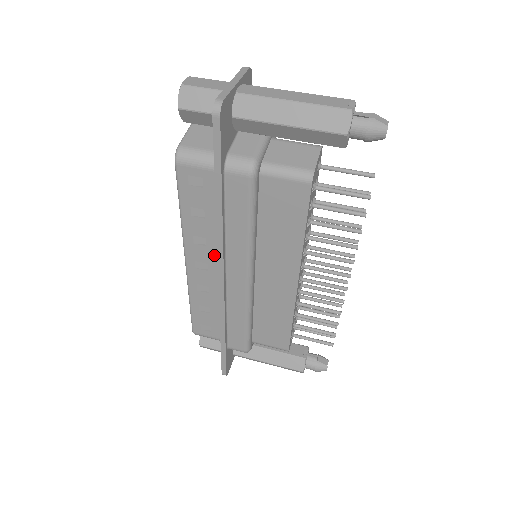
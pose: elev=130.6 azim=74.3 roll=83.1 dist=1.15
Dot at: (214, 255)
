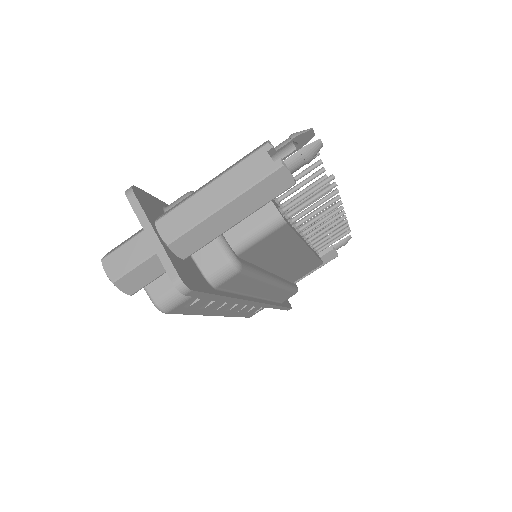
Dot at: occluded
